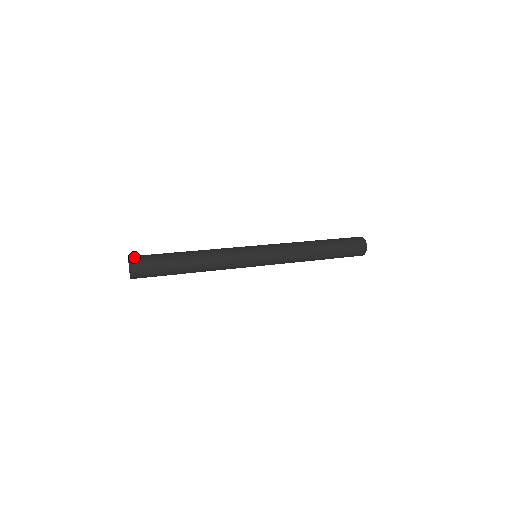
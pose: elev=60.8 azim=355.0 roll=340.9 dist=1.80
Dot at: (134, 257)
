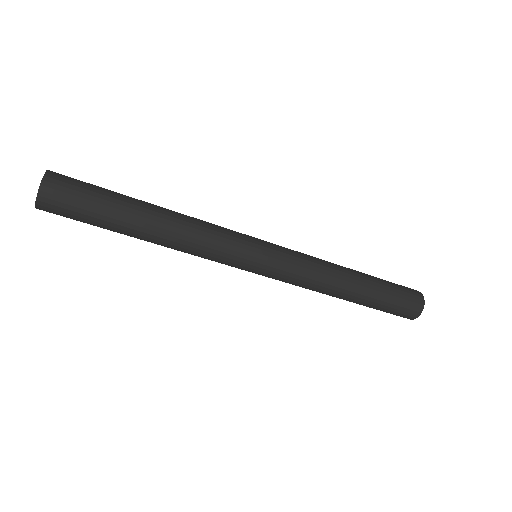
Dot at: (57, 173)
